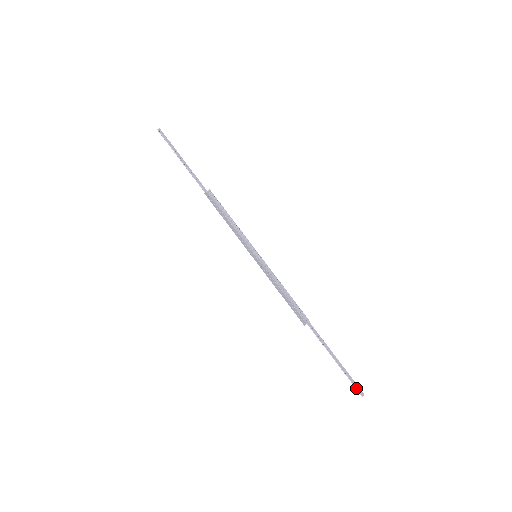
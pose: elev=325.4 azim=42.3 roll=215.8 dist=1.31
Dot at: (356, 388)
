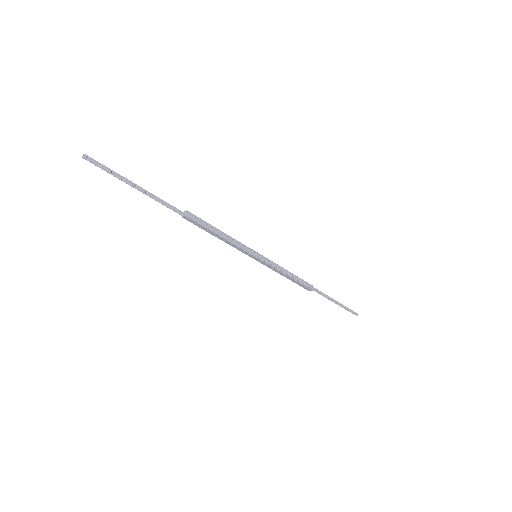
Dot at: (352, 313)
